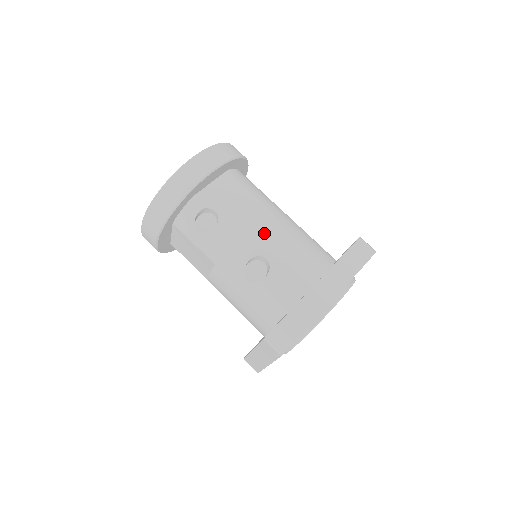
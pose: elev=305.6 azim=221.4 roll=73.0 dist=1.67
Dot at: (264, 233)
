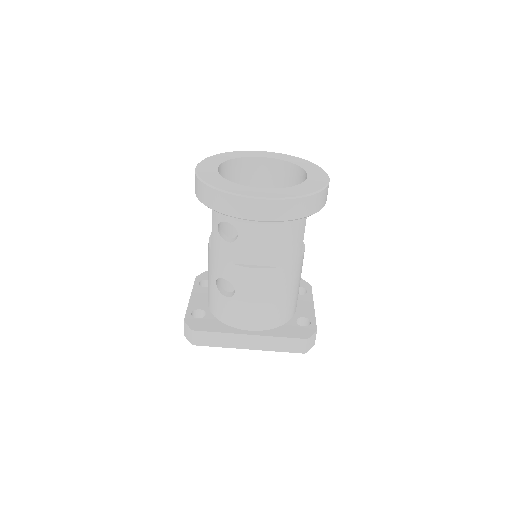
Dot at: (251, 280)
